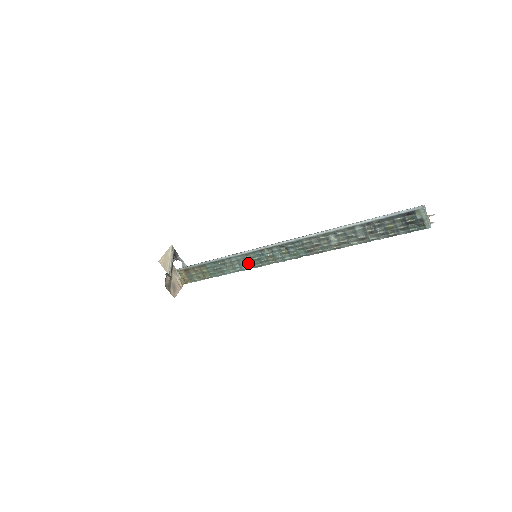
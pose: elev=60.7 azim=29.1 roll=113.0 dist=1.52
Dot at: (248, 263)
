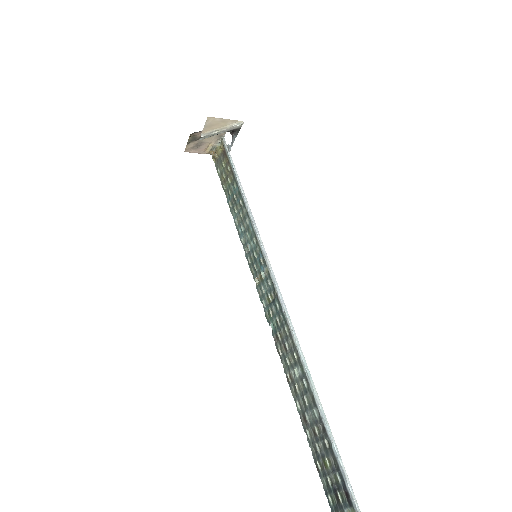
Dot at: (248, 244)
